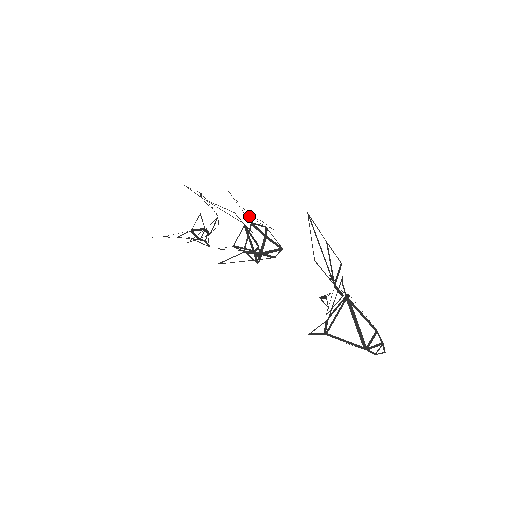
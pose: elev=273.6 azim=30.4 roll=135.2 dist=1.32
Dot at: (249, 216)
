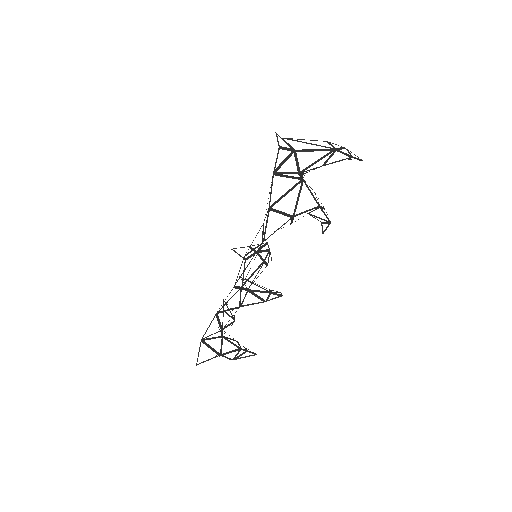
Dot at: occluded
